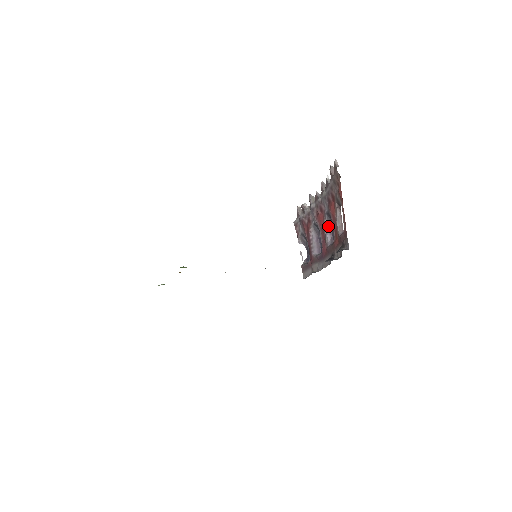
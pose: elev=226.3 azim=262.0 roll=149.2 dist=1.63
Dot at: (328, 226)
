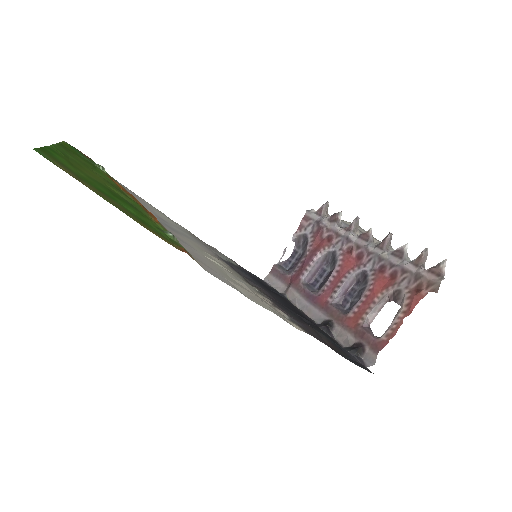
Dot at: (350, 282)
